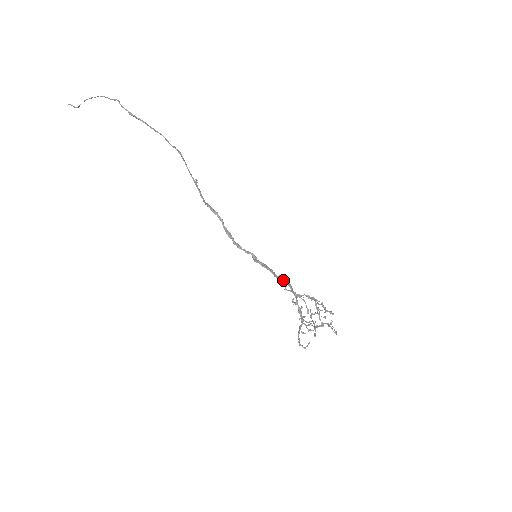
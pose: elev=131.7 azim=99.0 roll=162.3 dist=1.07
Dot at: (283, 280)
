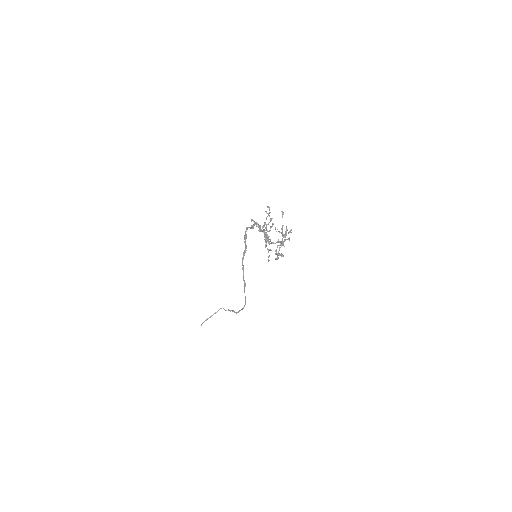
Dot at: occluded
